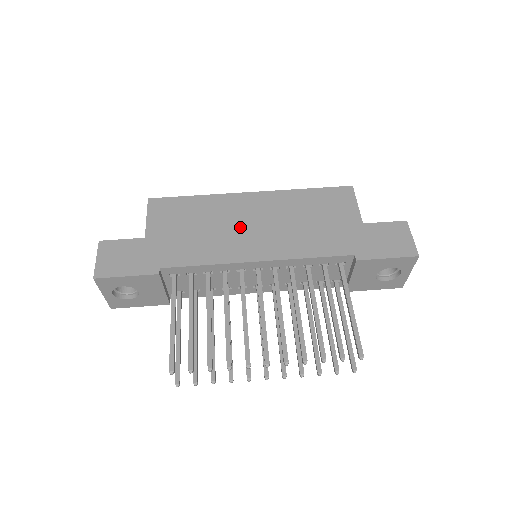
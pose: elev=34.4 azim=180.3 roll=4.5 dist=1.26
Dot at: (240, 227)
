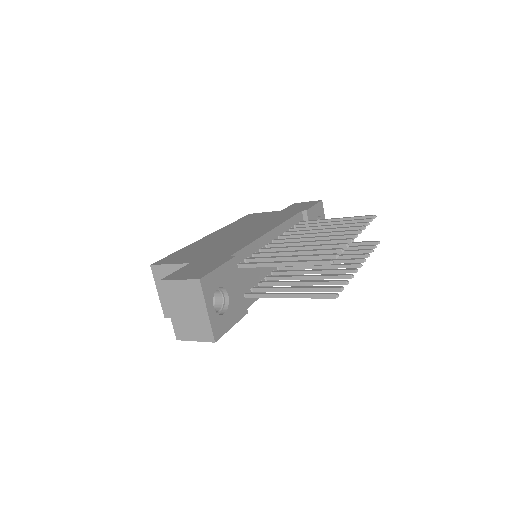
Dot at: (233, 236)
